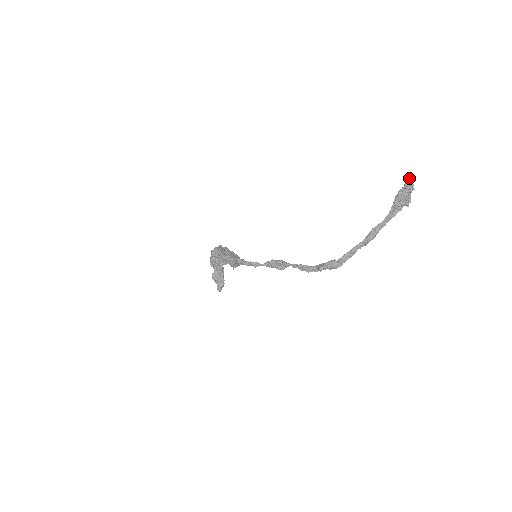
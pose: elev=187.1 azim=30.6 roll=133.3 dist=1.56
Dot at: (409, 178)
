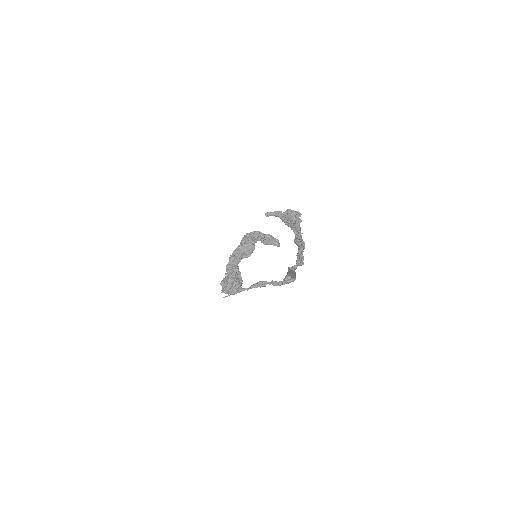
Dot at: (271, 214)
